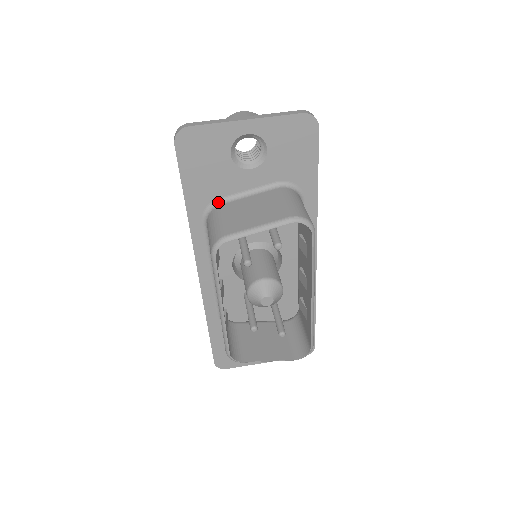
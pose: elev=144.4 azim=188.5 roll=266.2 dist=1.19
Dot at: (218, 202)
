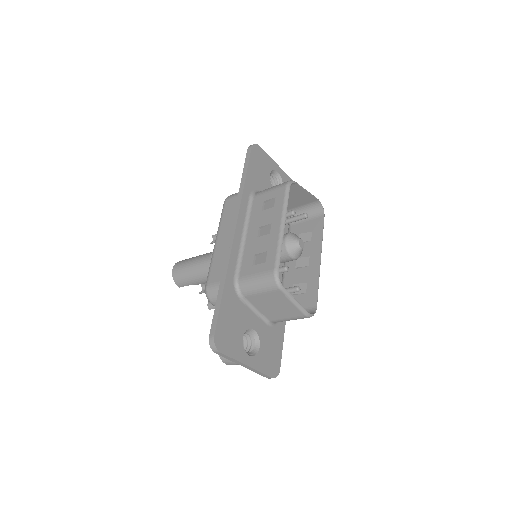
Dot at: occluded
